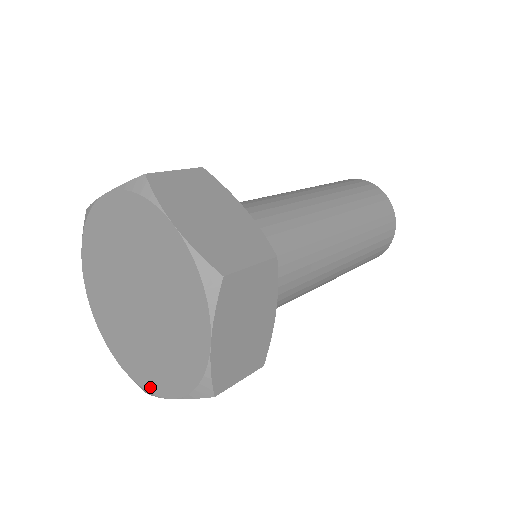
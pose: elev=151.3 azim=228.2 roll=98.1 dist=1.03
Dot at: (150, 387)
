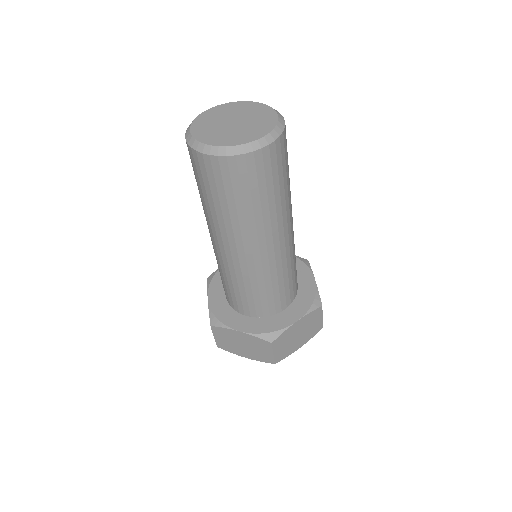
Dot at: occluded
